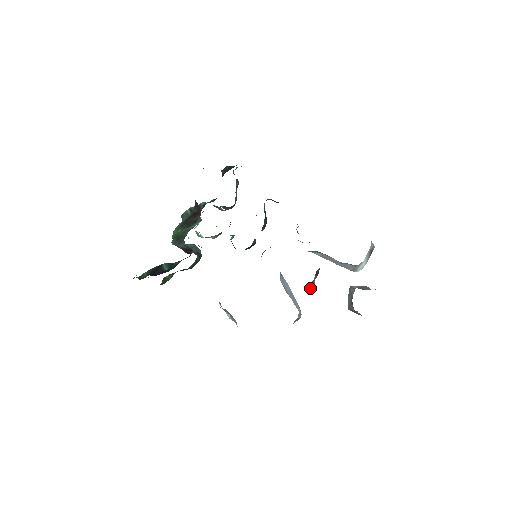
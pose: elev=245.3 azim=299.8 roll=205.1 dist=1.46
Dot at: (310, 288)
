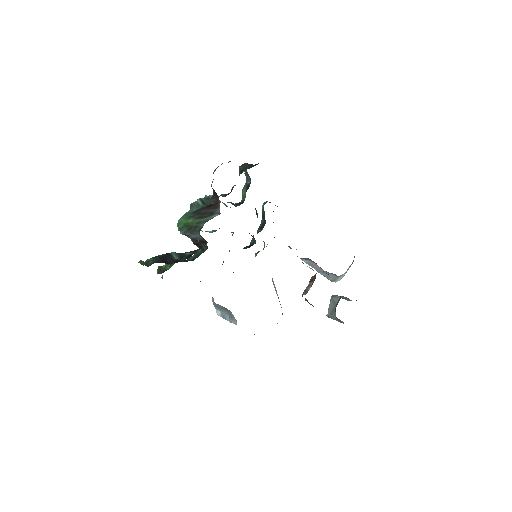
Dot at: (306, 293)
